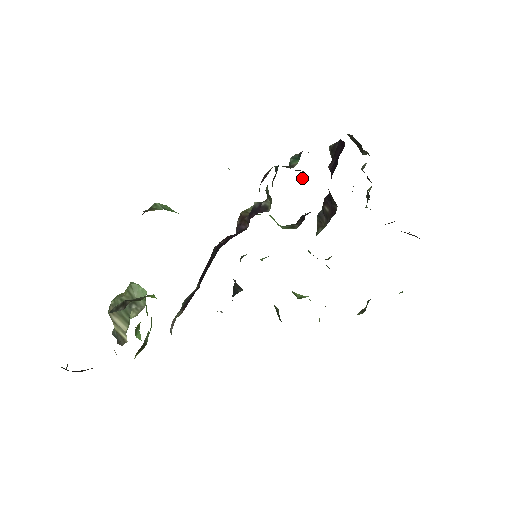
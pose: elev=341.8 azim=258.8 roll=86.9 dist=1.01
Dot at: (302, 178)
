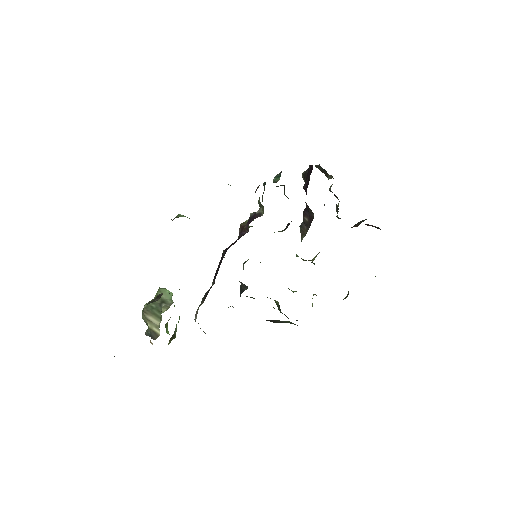
Dot at: (284, 192)
